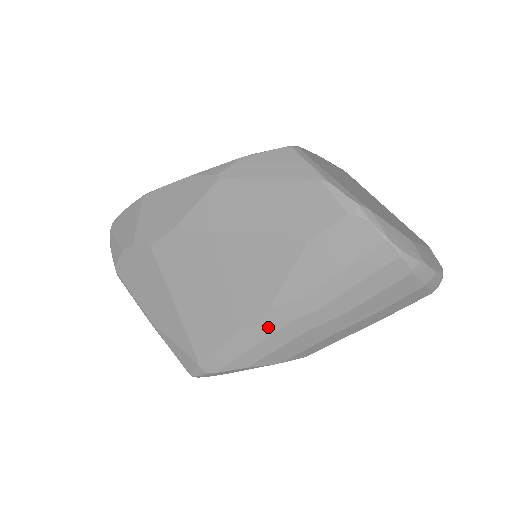
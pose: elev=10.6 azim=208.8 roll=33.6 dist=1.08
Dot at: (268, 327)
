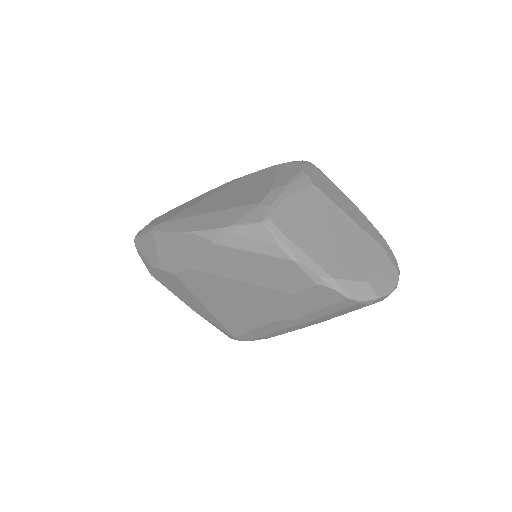
Dot at: (276, 328)
